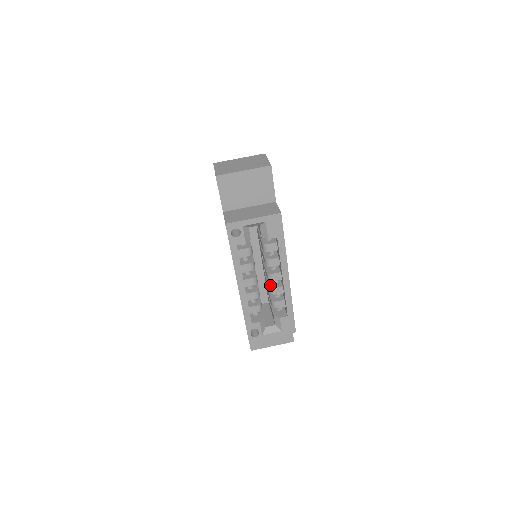
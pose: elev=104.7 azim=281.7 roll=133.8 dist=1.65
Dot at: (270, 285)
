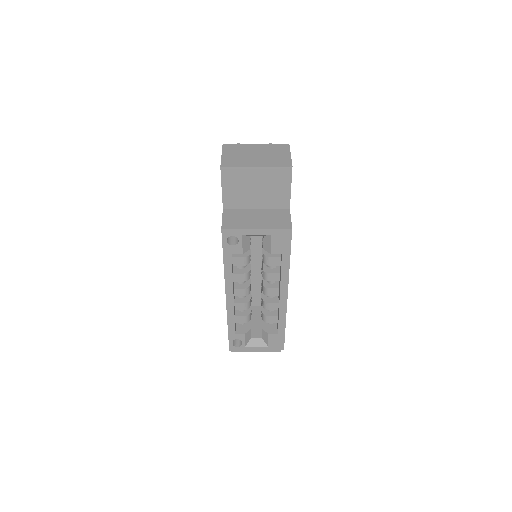
Dot at: (264, 297)
